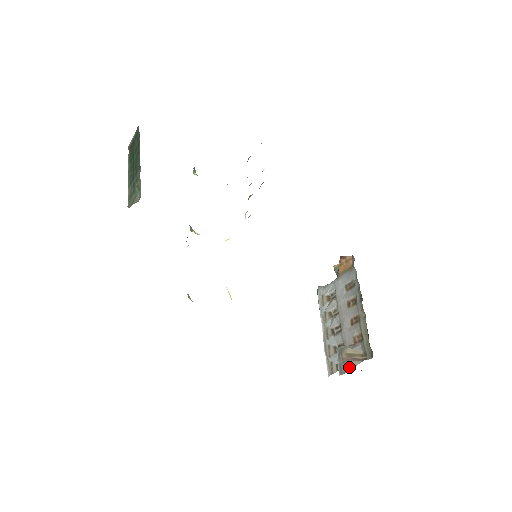
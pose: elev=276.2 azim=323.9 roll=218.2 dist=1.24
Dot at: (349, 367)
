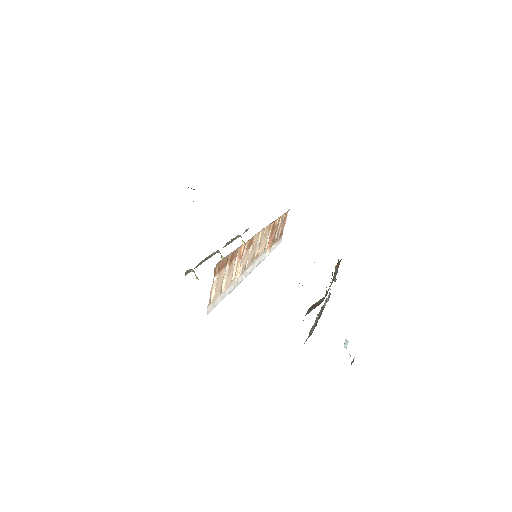
Dot at: (309, 311)
